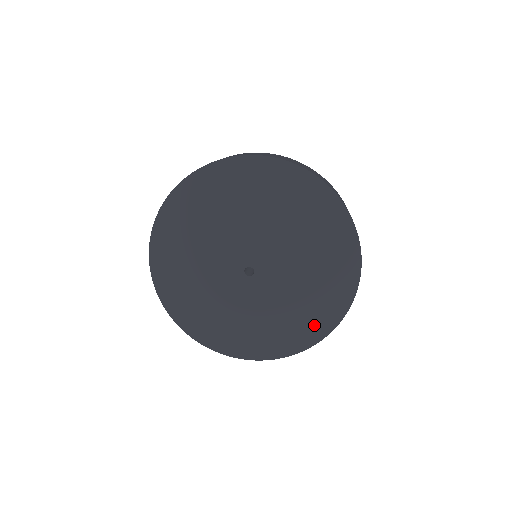
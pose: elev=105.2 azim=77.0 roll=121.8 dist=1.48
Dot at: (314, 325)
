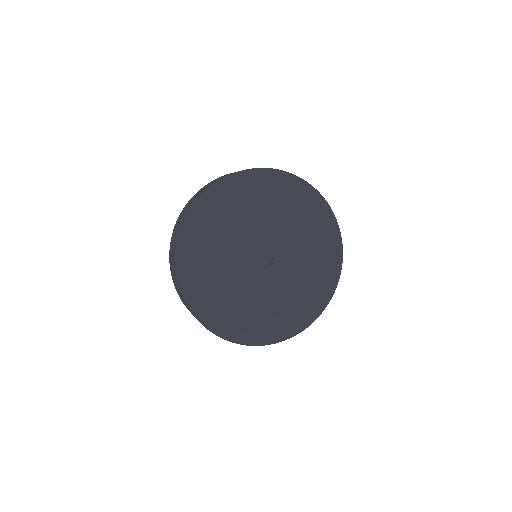
Dot at: (255, 331)
